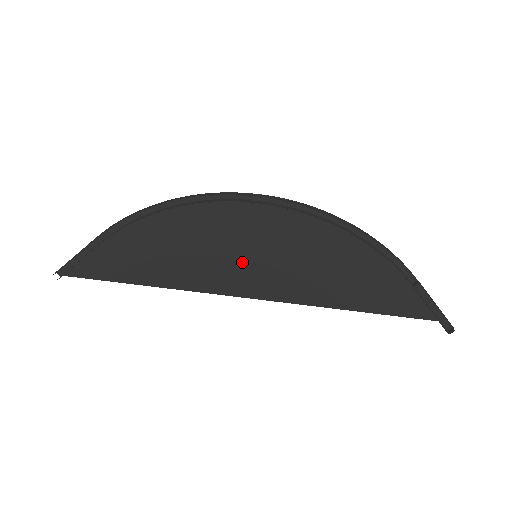
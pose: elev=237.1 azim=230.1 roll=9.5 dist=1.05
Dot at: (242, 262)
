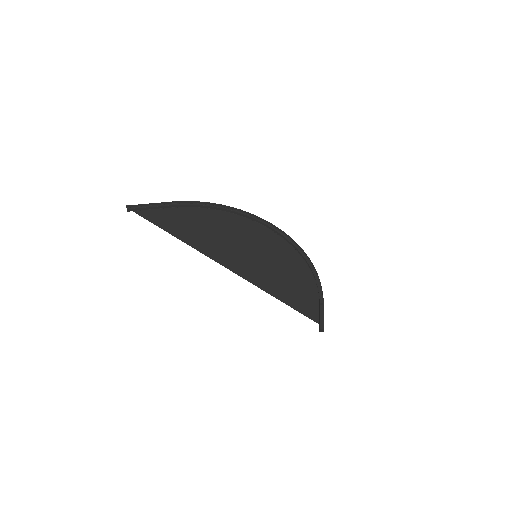
Dot at: (246, 255)
